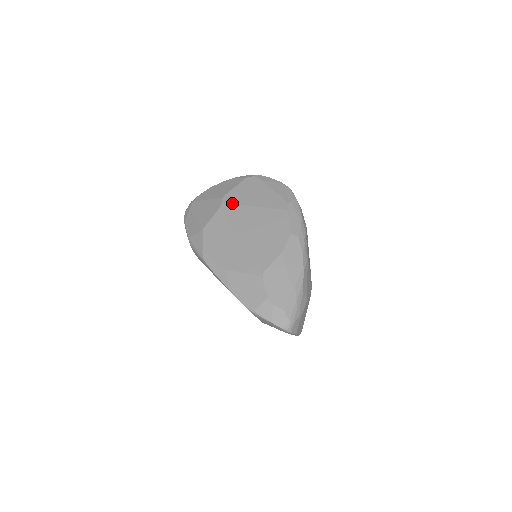
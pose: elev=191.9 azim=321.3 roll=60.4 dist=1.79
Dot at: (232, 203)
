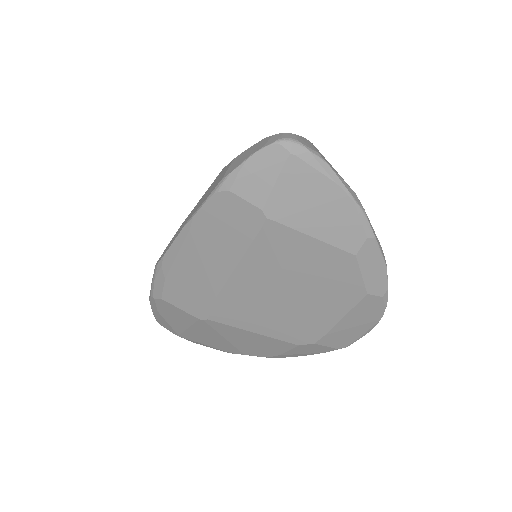
Dot at: occluded
